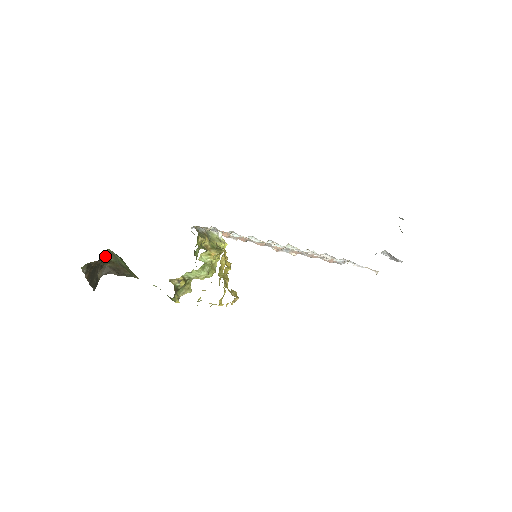
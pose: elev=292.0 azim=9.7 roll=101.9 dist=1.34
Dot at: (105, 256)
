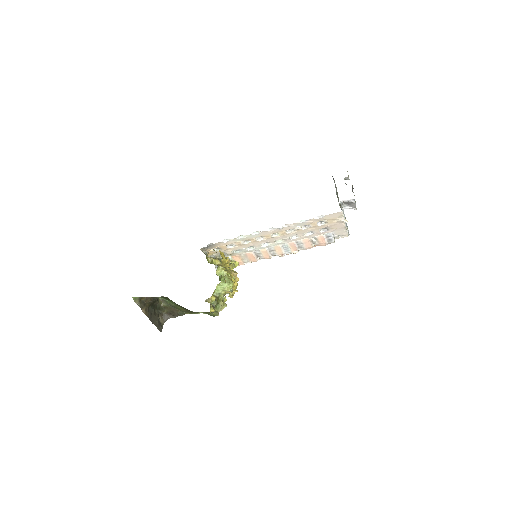
Dot at: (159, 303)
